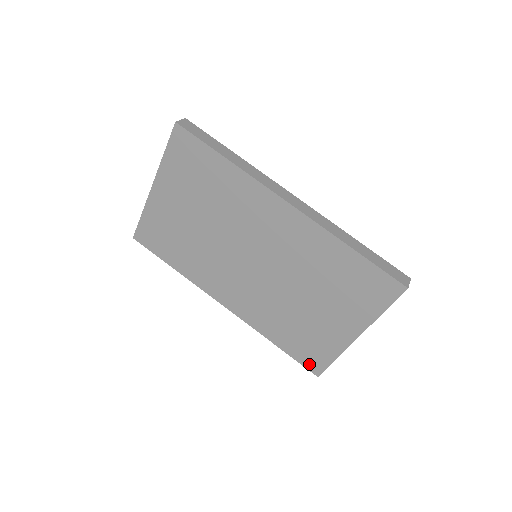
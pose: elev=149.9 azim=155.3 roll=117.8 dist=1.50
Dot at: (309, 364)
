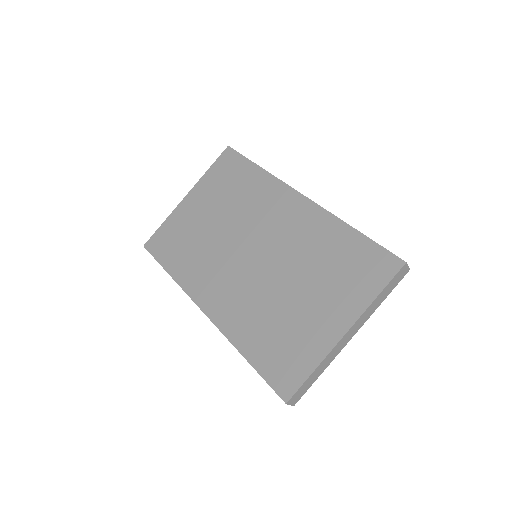
Dot at: (279, 383)
